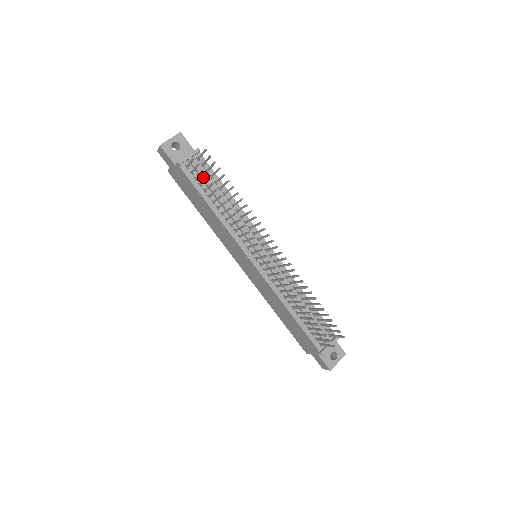
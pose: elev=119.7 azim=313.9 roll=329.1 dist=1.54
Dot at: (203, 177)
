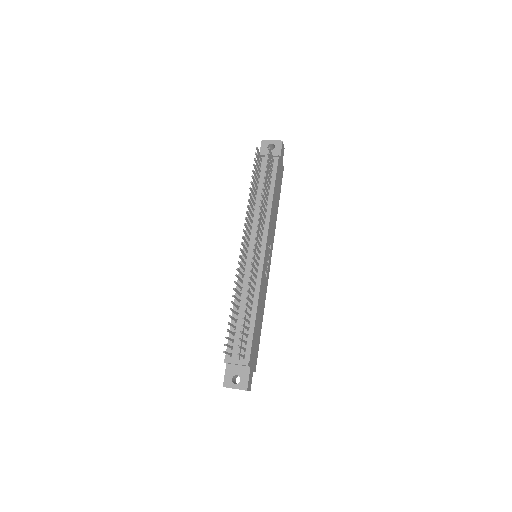
Dot at: (264, 172)
